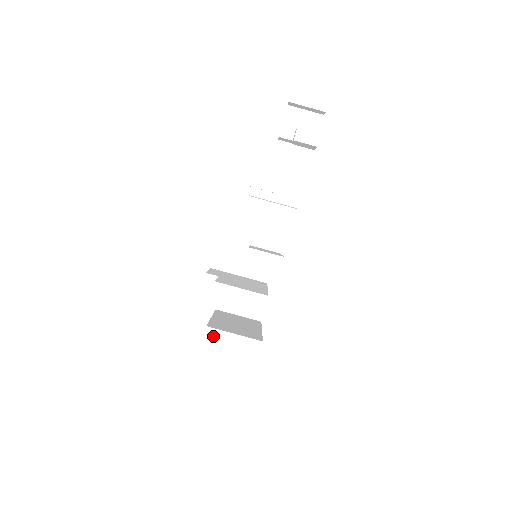
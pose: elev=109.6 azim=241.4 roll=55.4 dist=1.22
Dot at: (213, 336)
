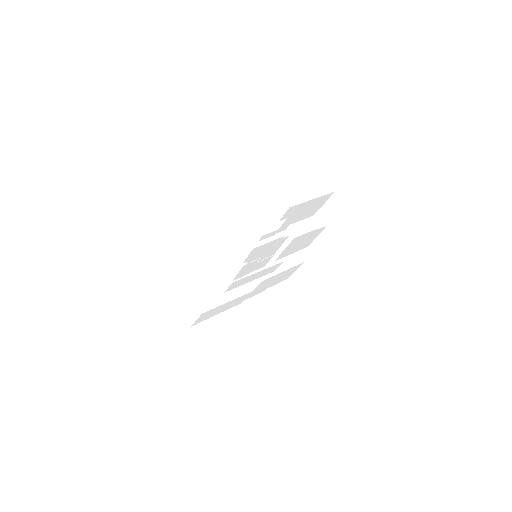
Dot at: (184, 289)
